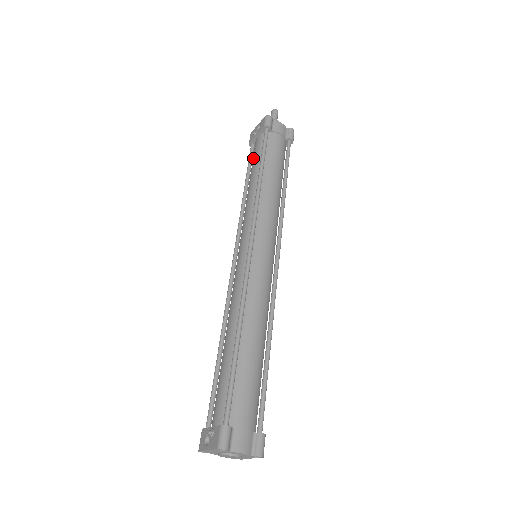
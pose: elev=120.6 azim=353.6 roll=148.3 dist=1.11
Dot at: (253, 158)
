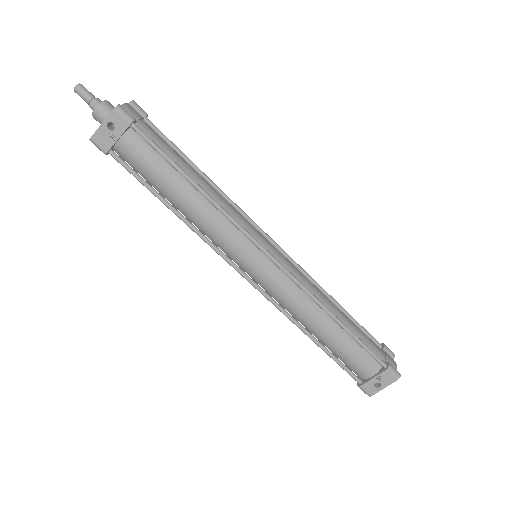
Dot at: (147, 169)
